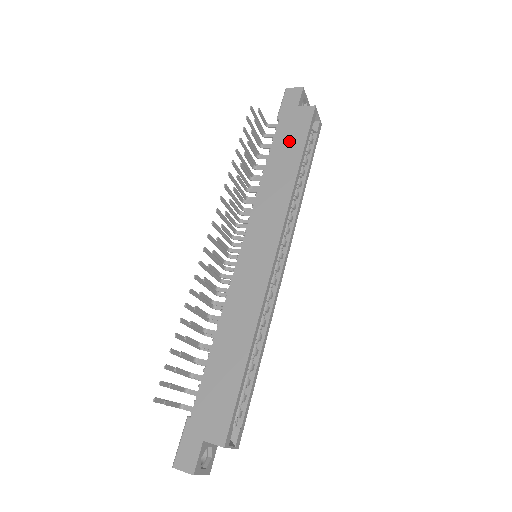
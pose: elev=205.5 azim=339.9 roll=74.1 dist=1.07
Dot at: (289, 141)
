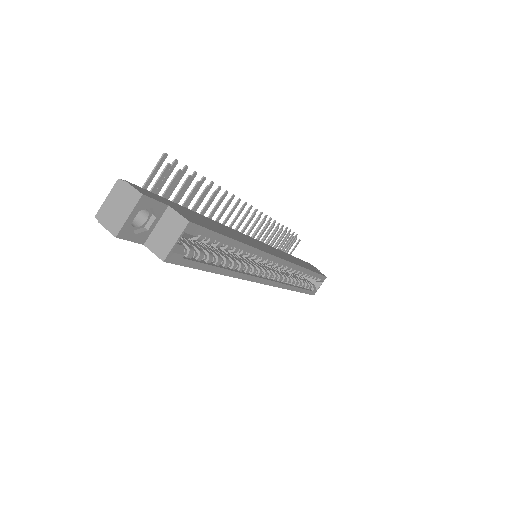
Dot at: (306, 265)
